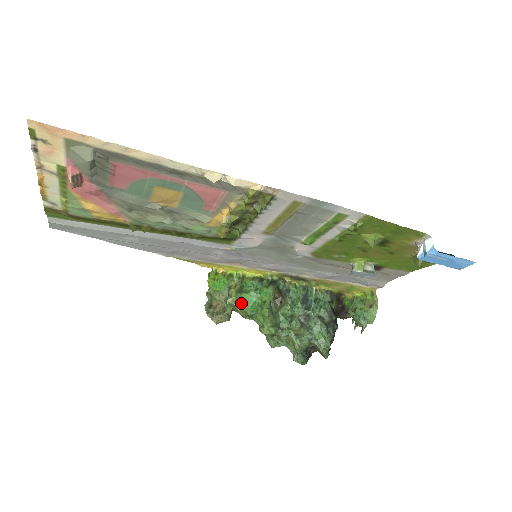
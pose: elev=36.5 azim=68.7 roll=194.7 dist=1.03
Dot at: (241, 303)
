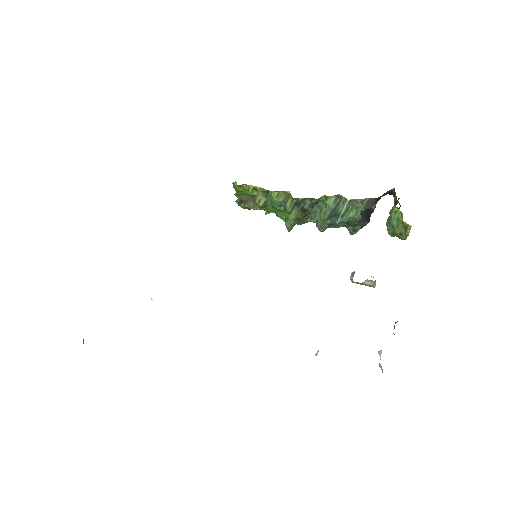
Dot at: (267, 211)
